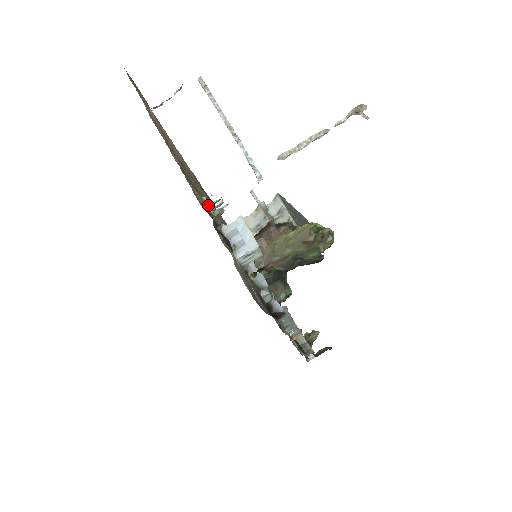
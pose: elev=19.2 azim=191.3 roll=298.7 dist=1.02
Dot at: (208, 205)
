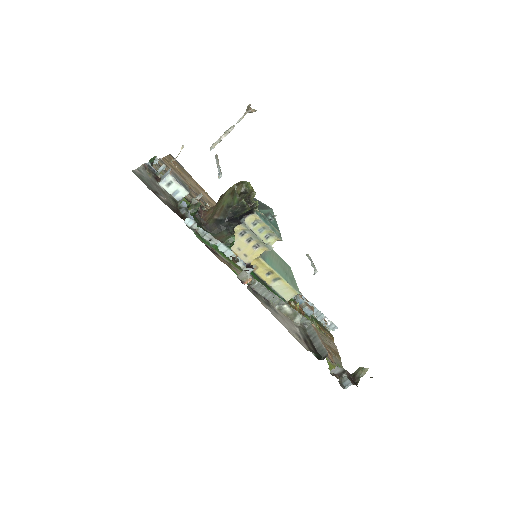
Dot at: (158, 169)
